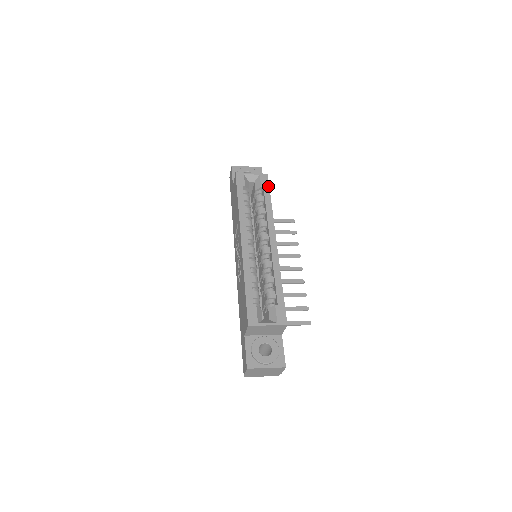
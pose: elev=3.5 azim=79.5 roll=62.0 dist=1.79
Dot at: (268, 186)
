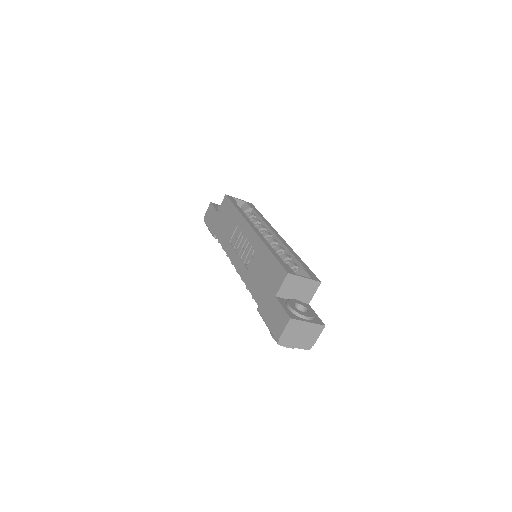
Dot at: (256, 209)
